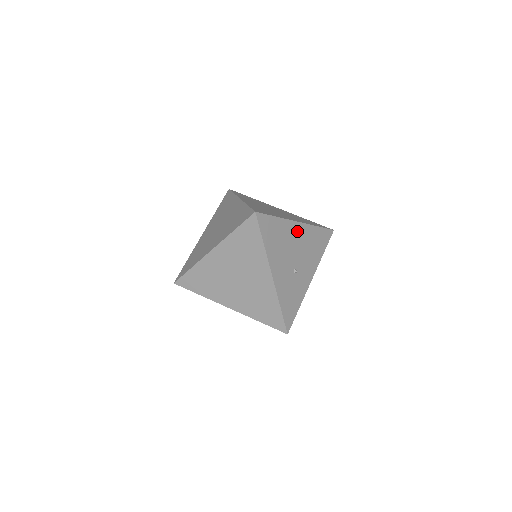
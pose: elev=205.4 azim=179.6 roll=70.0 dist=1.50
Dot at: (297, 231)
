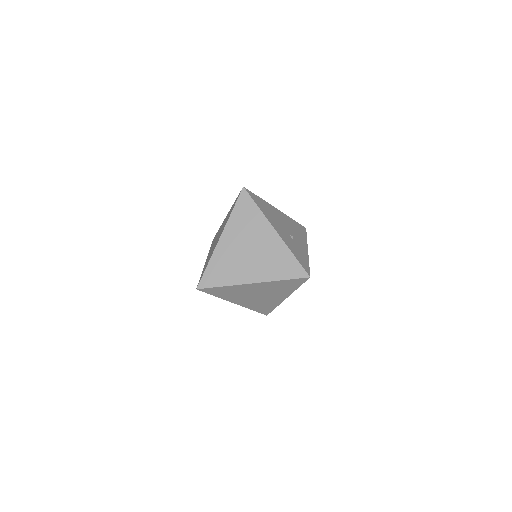
Dot at: (279, 214)
